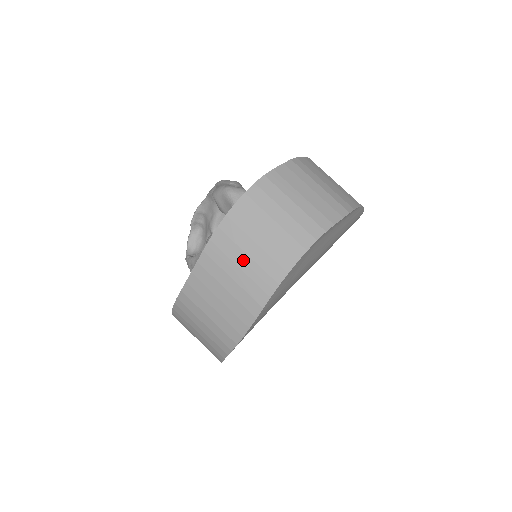
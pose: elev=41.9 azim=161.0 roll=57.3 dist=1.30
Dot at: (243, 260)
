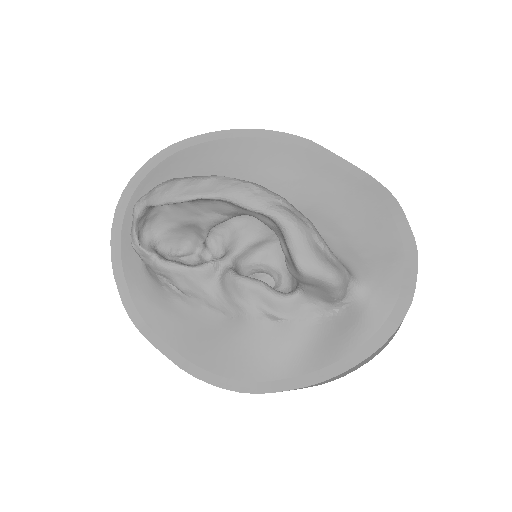
Dot at: occluded
